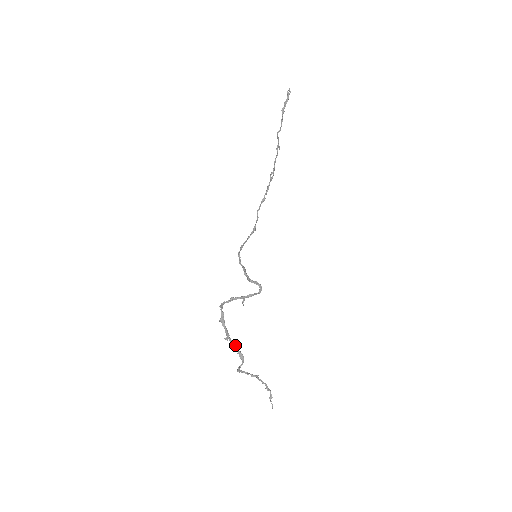
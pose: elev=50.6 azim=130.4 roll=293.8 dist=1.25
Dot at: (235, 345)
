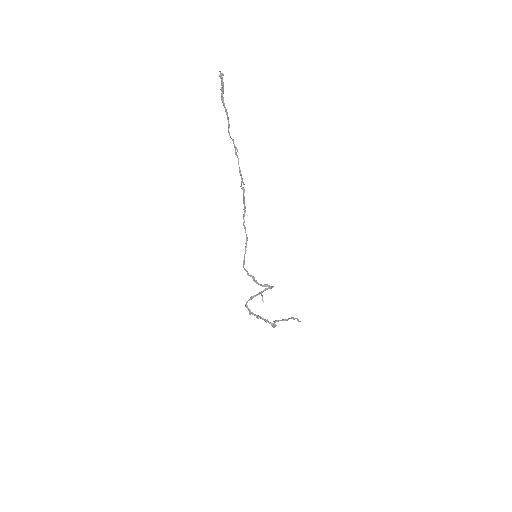
Dot at: occluded
